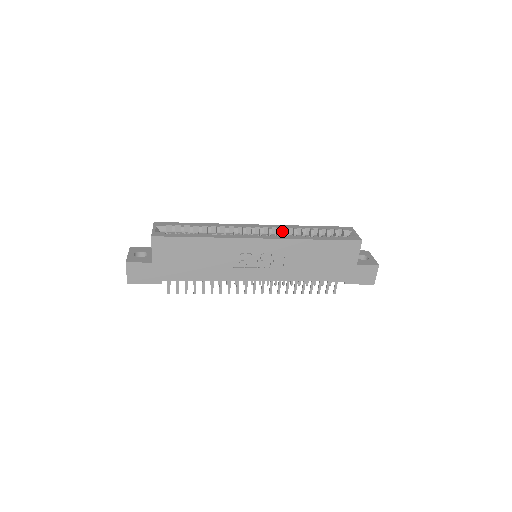
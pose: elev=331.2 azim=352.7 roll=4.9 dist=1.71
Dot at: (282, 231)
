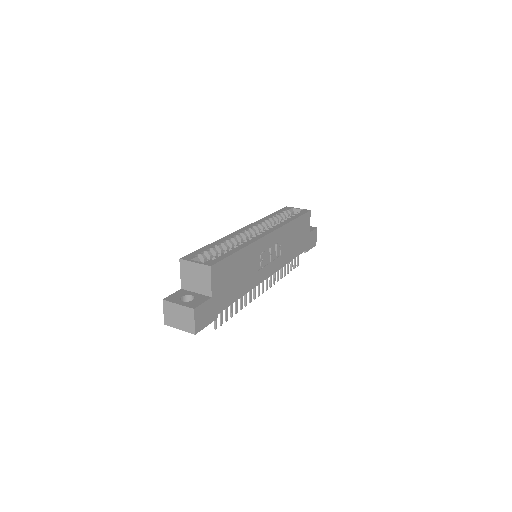
Dot at: occluded
